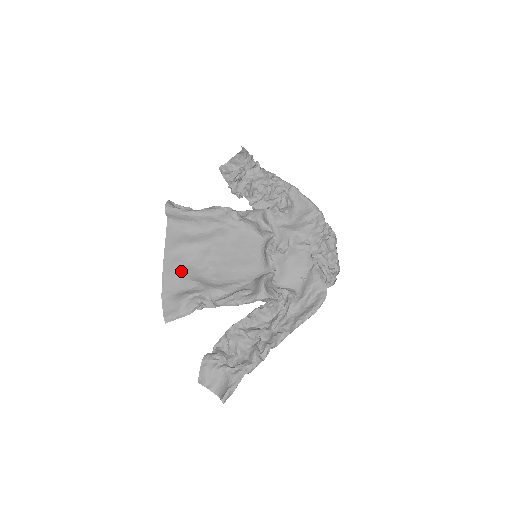
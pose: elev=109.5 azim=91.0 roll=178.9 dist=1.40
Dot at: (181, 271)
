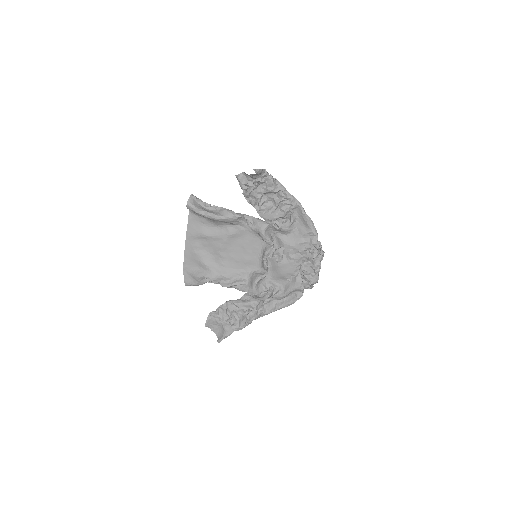
Dot at: (198, 254)
